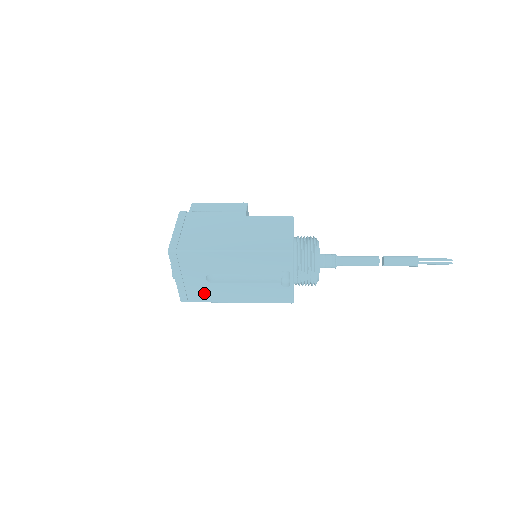
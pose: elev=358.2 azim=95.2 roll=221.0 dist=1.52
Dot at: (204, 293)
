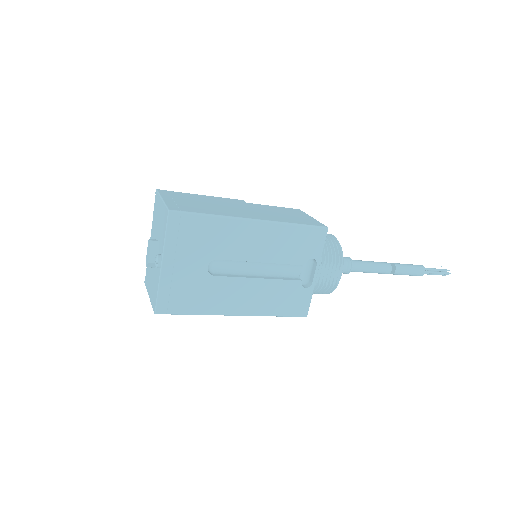
Dot at: (196, 296)
